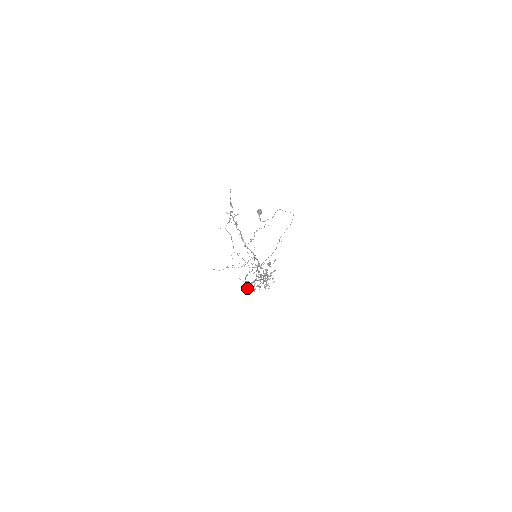
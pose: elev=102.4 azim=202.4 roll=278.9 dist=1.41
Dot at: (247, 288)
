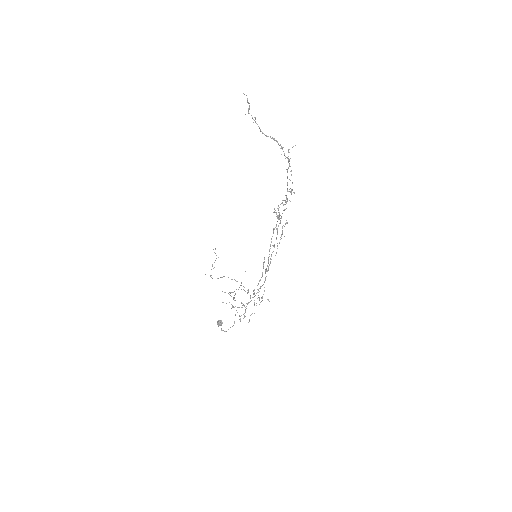
Dot at: (265, 273)
